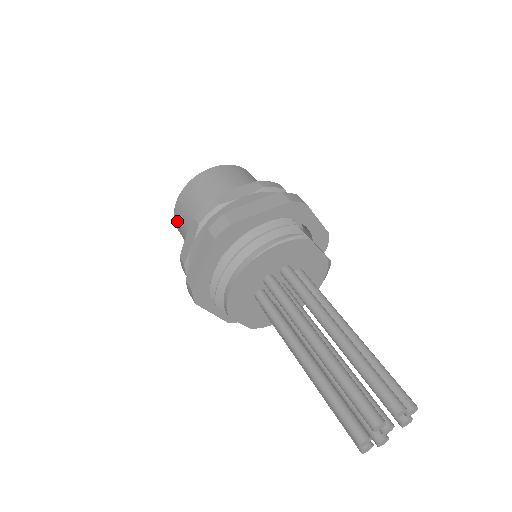
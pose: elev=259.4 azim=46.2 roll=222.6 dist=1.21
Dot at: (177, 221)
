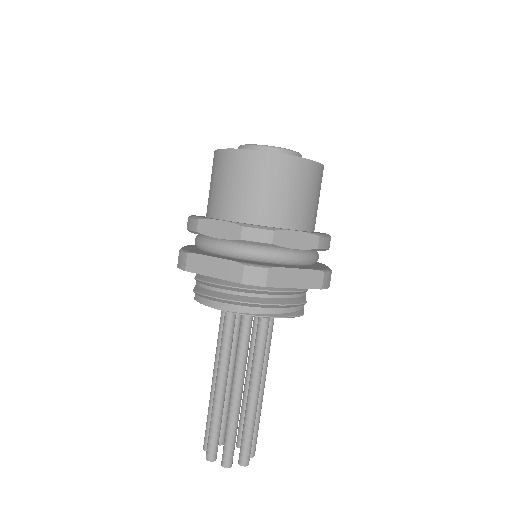
Dot at: (223, 160)
